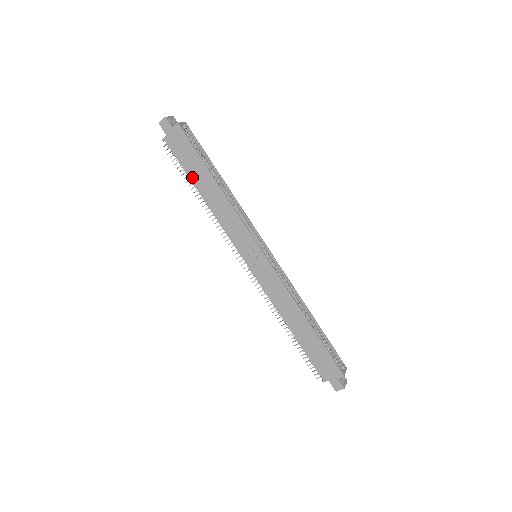
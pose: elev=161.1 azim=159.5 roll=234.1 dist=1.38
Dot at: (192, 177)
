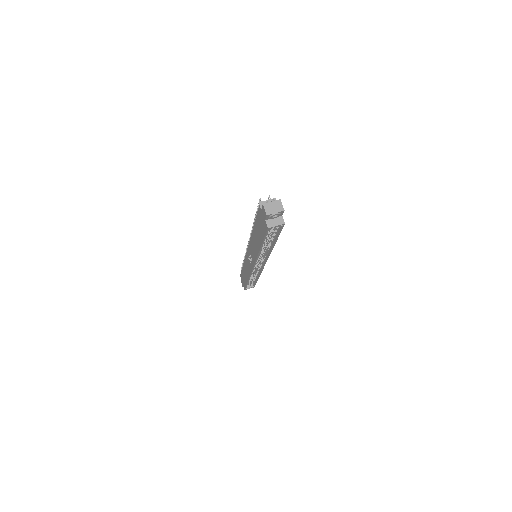
Dot at: (256, 225)
